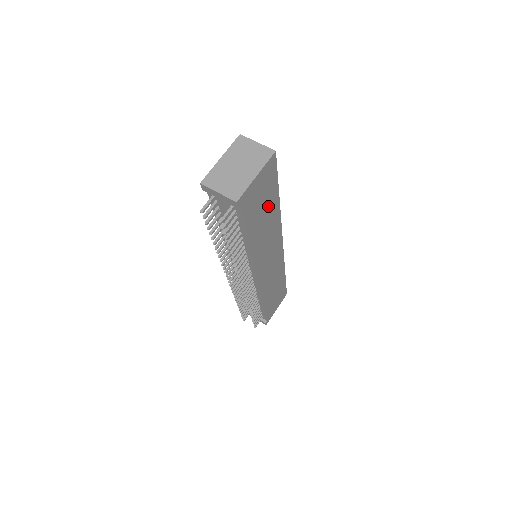
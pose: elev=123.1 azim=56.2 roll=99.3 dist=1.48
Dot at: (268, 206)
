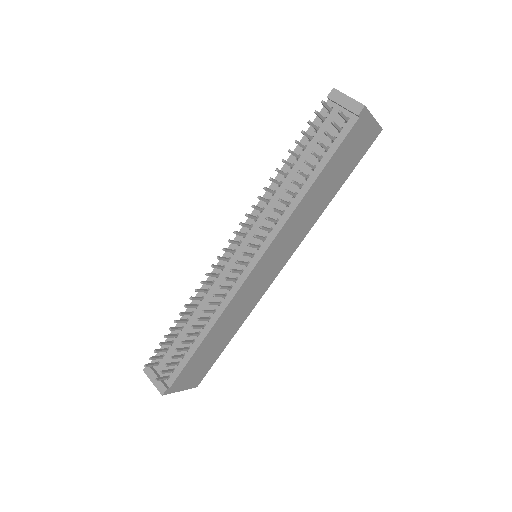
Dot at: (338, 178)
